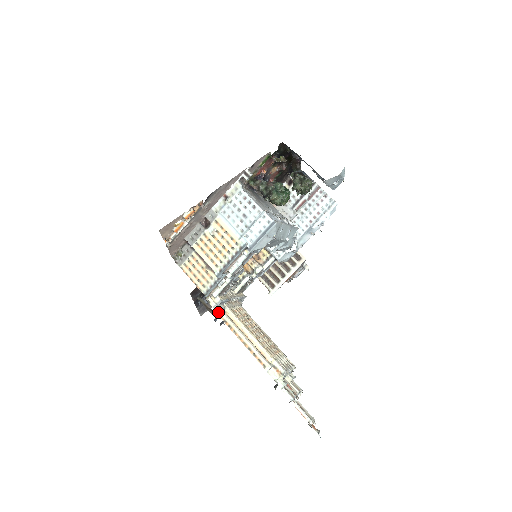
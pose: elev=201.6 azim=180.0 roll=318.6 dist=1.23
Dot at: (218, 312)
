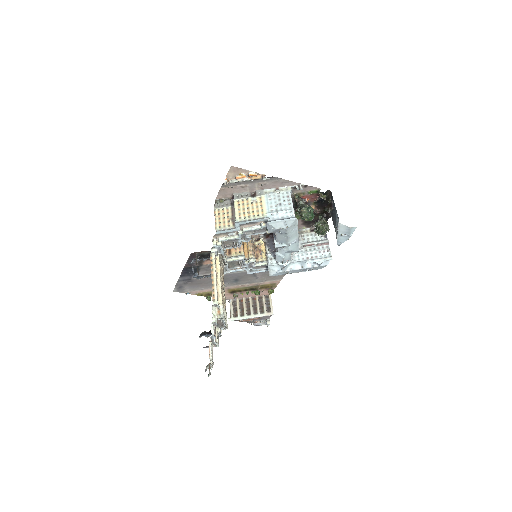
Dot at: (212, 252)
